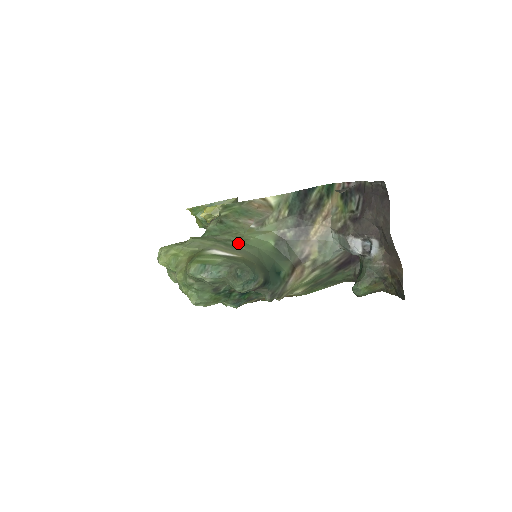
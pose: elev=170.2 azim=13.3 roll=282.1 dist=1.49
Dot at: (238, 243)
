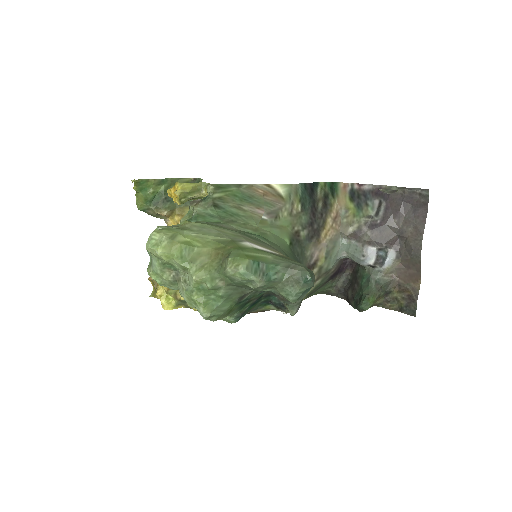
Dot at: (259, 237)
